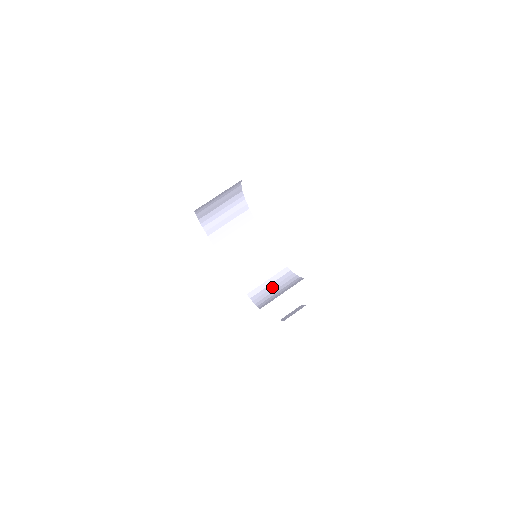
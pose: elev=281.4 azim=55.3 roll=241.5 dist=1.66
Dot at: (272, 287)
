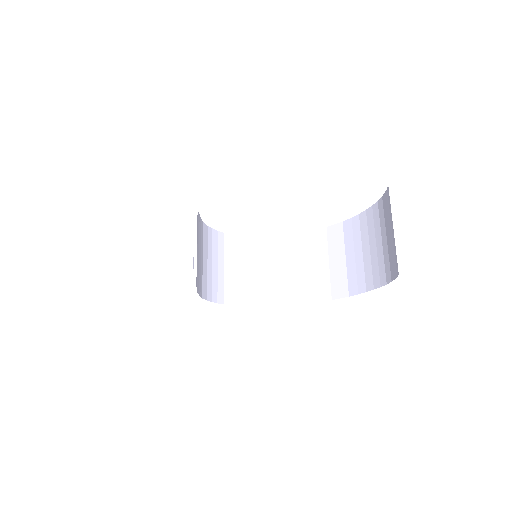
Dot at: (293, 270)
